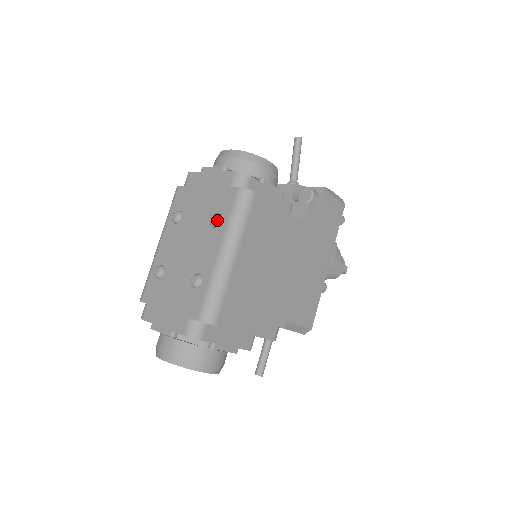
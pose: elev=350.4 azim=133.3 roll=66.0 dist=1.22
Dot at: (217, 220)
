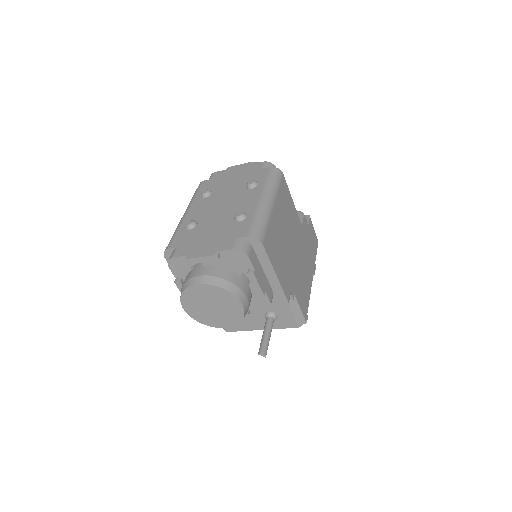
Dot at: (255, 182)
